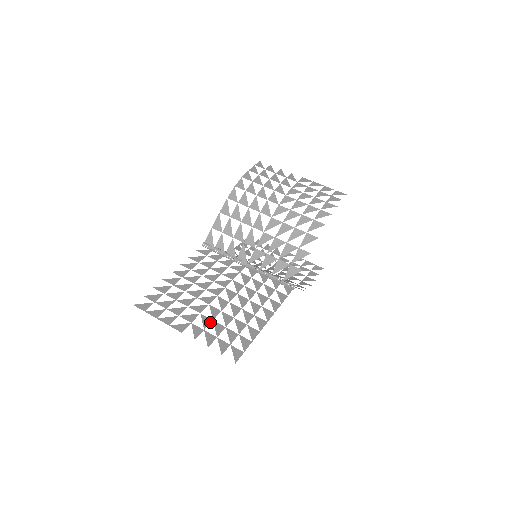
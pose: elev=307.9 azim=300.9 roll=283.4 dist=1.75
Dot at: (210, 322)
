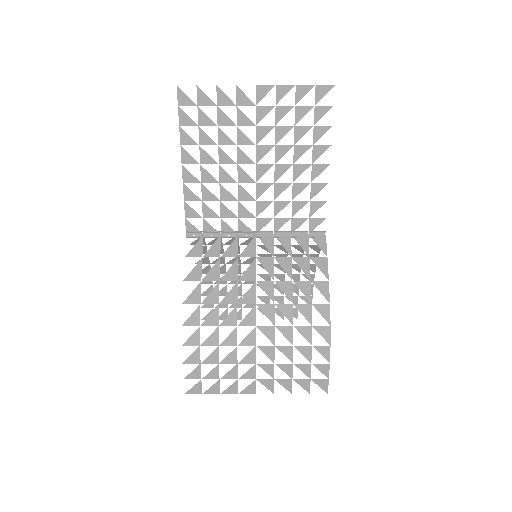
Dot at: occluded
